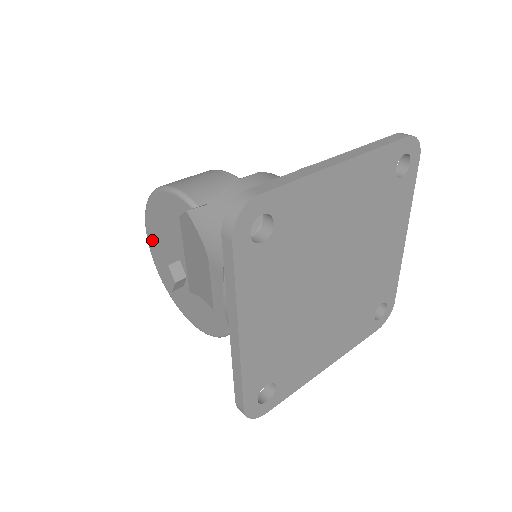
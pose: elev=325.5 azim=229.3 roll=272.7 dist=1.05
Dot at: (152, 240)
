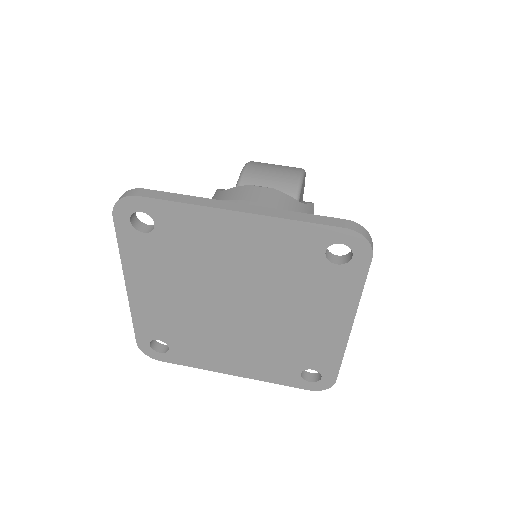
Dot at: occluded
